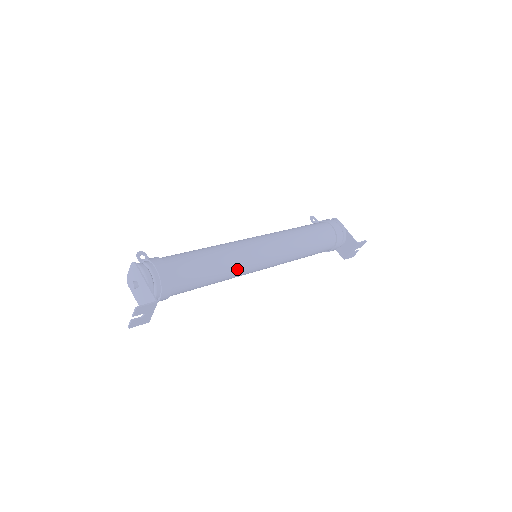
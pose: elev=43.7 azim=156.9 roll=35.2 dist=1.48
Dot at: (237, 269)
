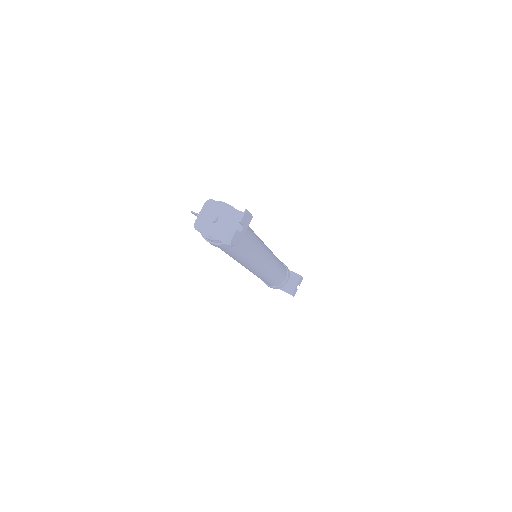
Dot at: (261, 247)
